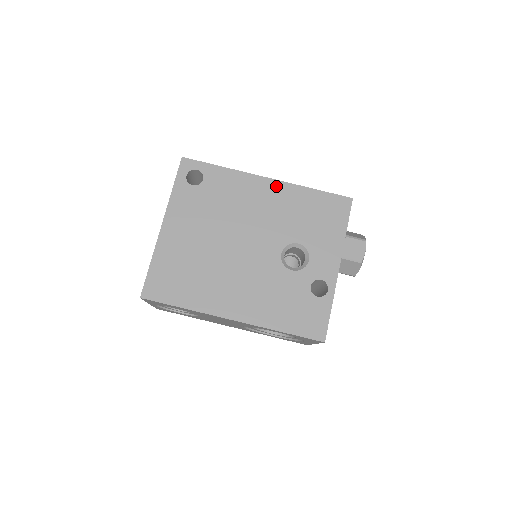
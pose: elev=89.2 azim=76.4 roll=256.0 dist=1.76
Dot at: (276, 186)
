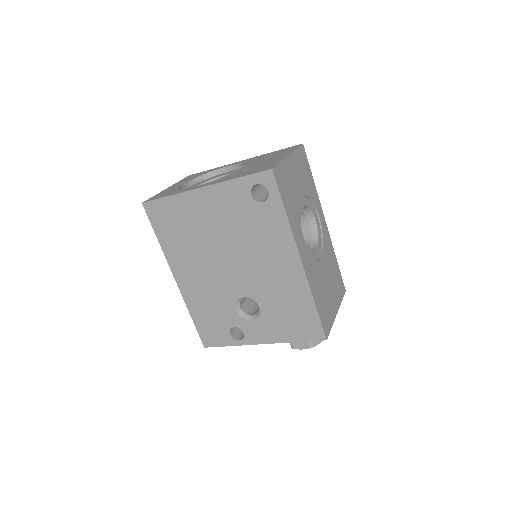
Dot at: (298, 271)
